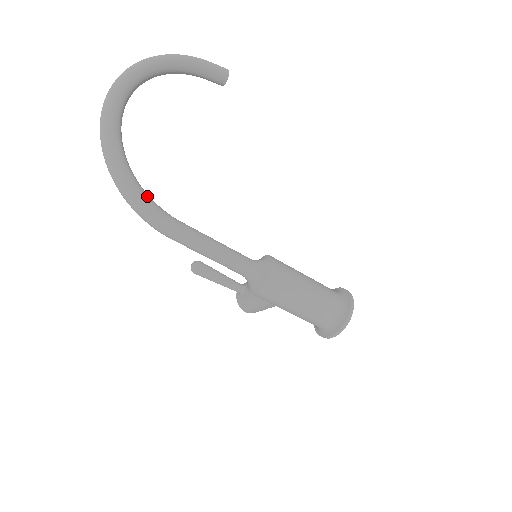
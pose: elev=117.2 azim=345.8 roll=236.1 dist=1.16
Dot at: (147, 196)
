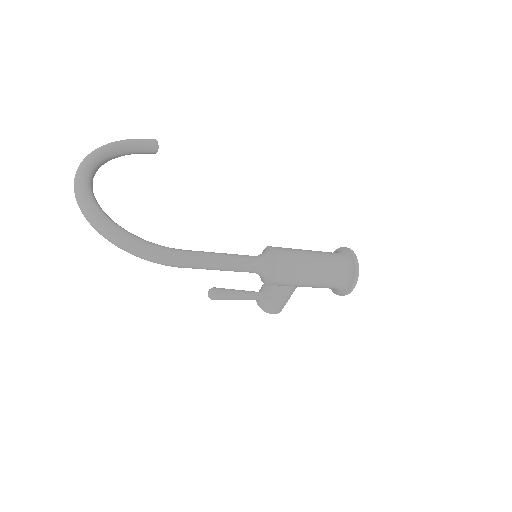
Dot at: (147, 241)
